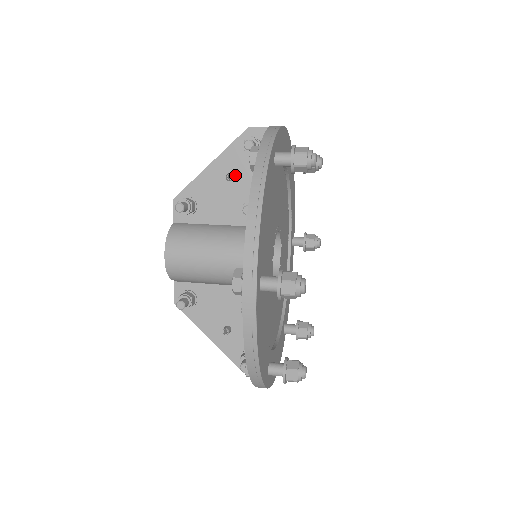
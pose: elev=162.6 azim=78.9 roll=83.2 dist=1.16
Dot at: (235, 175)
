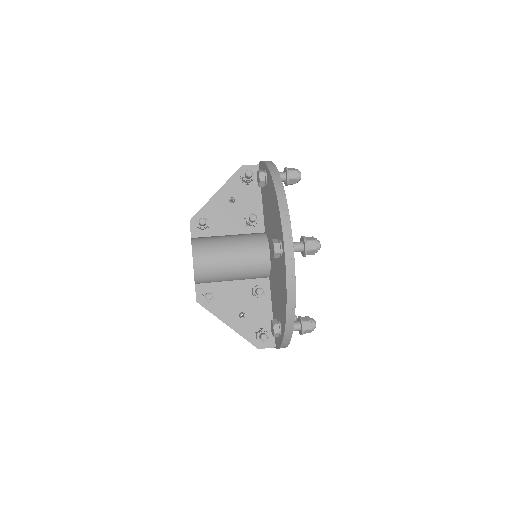
Dot at: (236, 198)
